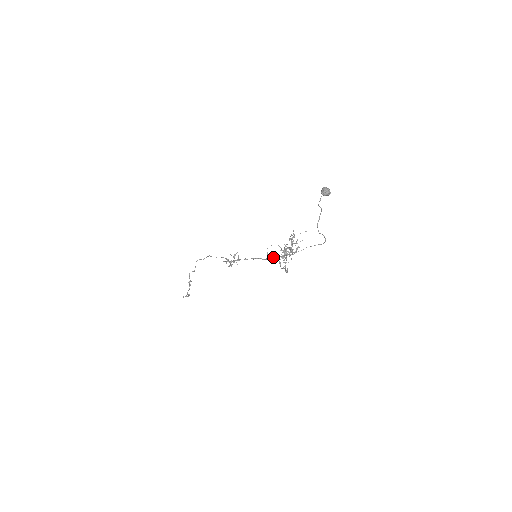
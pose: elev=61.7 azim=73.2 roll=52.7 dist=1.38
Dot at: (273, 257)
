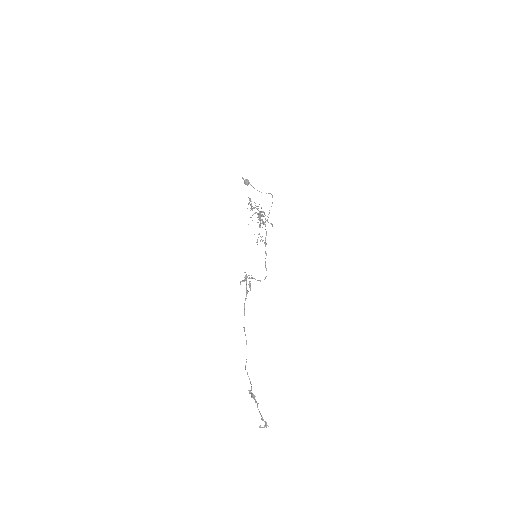
Dot at: (264, 242)
